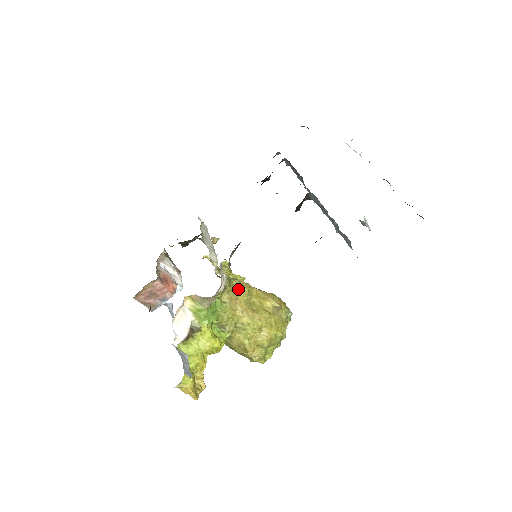
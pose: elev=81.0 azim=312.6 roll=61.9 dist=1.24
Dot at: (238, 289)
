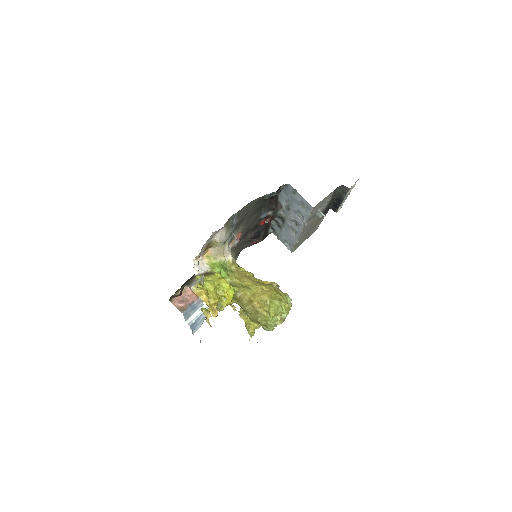
Dot at: (244, 271)
